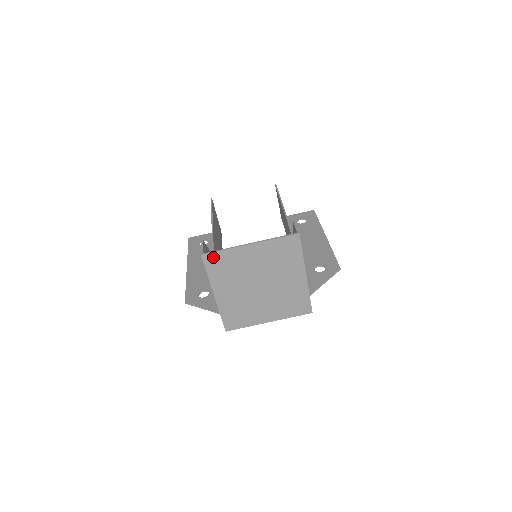
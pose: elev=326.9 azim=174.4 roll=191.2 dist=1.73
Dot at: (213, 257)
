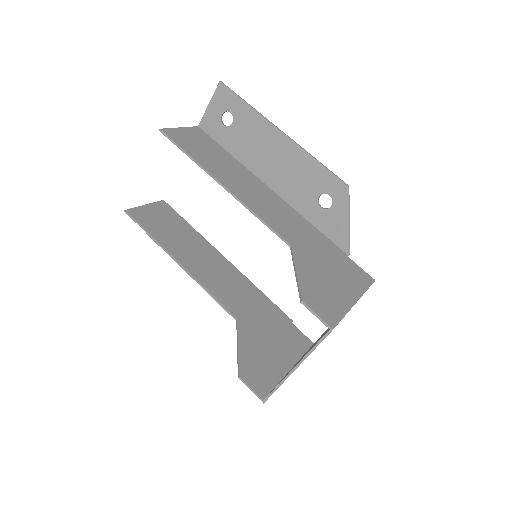
Dot at: occluded
